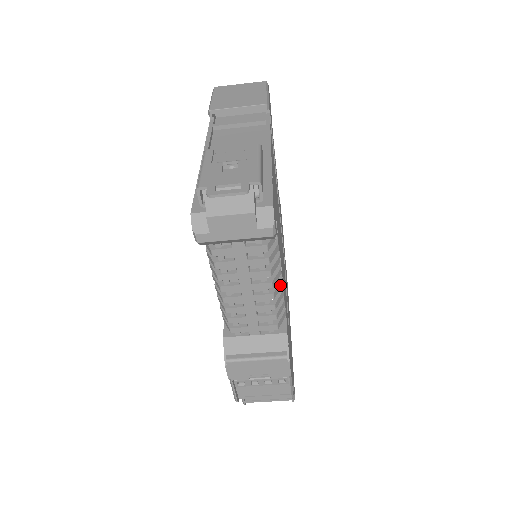
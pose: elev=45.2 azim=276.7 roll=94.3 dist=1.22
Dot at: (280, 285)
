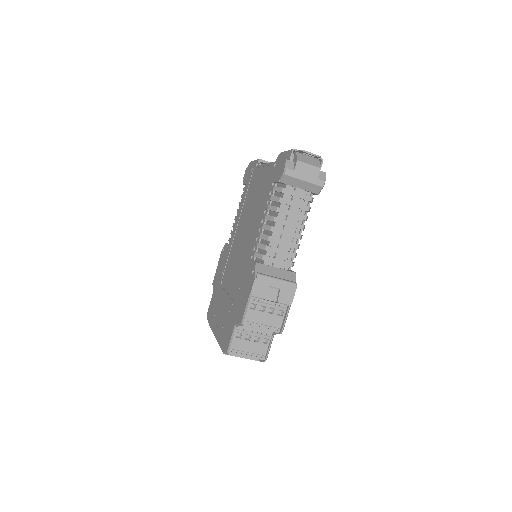
Dot at: (301, 237)
